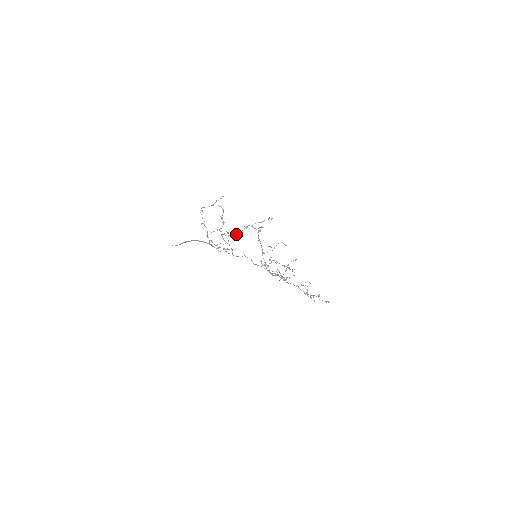
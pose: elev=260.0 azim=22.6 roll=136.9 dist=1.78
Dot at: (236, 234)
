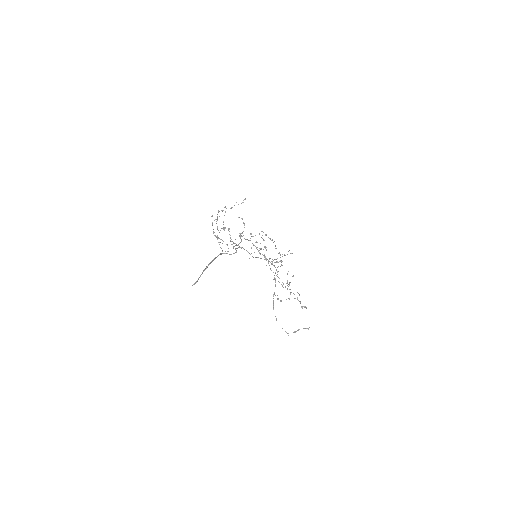
Dot at: (250, 254)
